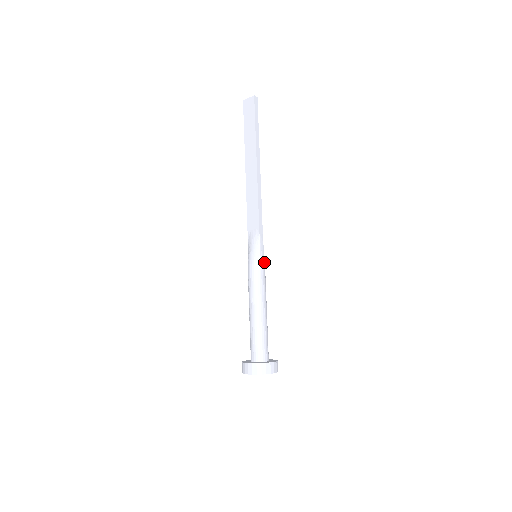
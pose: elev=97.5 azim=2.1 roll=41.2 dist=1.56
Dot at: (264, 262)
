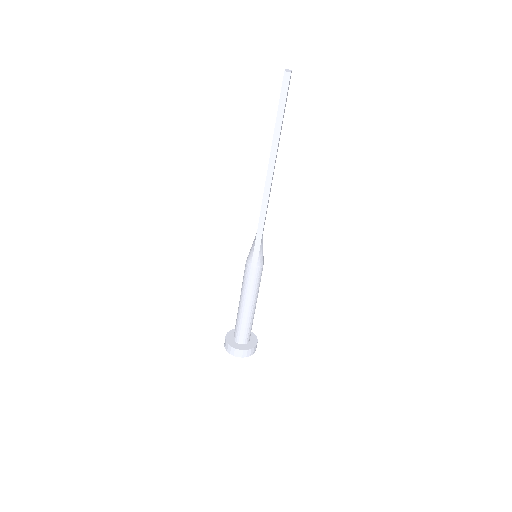
Dot at: (257, 267)
